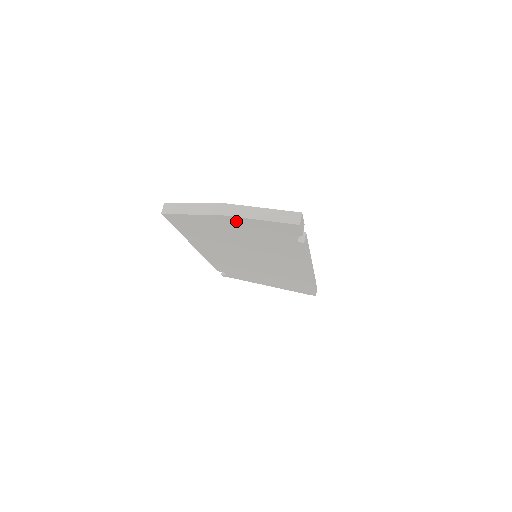
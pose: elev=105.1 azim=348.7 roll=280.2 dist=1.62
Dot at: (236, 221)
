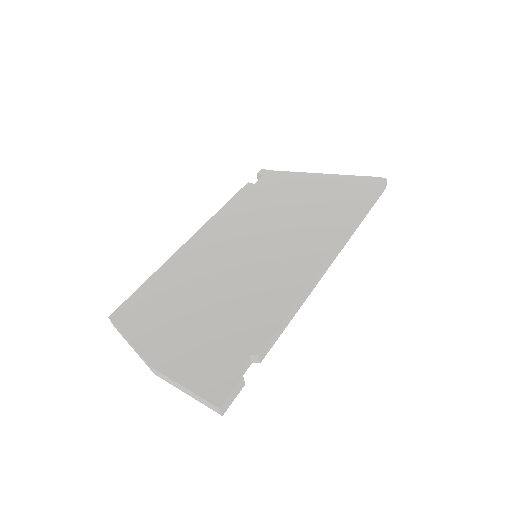
Dot at: occluded
